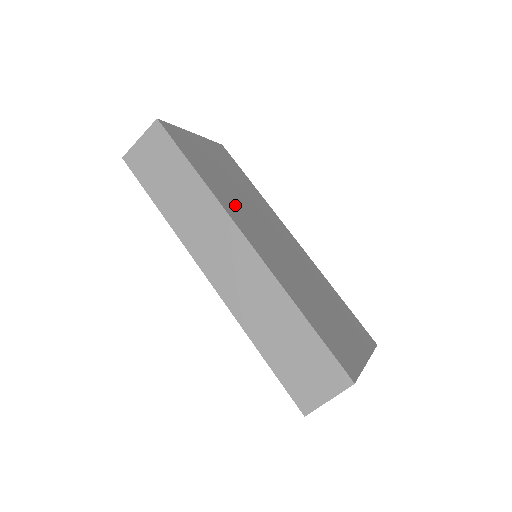
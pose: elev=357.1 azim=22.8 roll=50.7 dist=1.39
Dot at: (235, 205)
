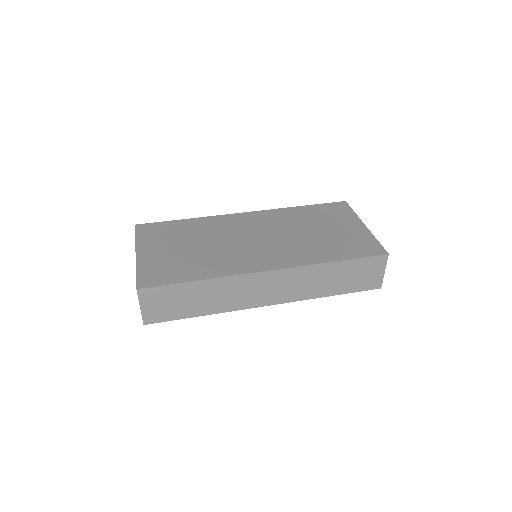
Dot at: (227, 260)
